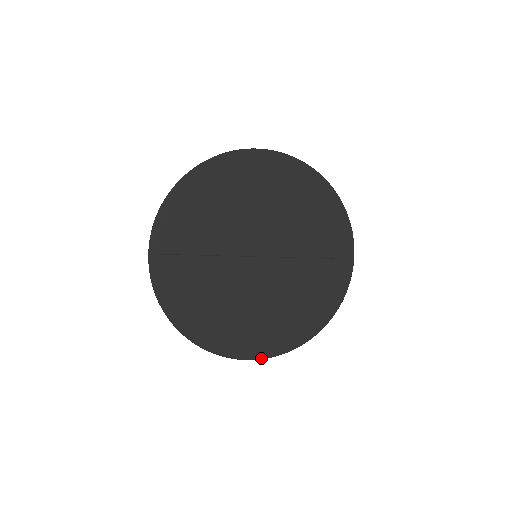
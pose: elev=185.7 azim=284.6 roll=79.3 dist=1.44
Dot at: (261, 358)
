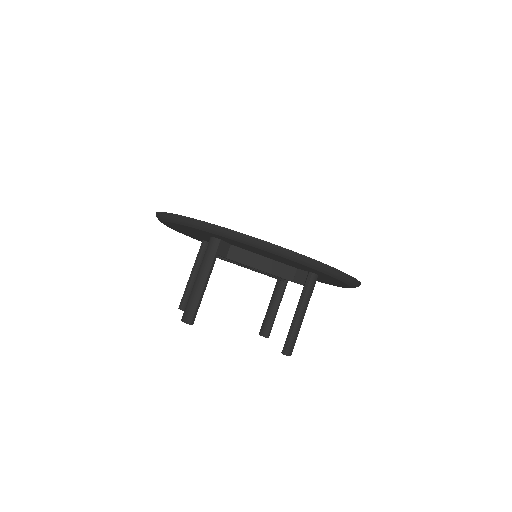
Dot at: (295, 252)
